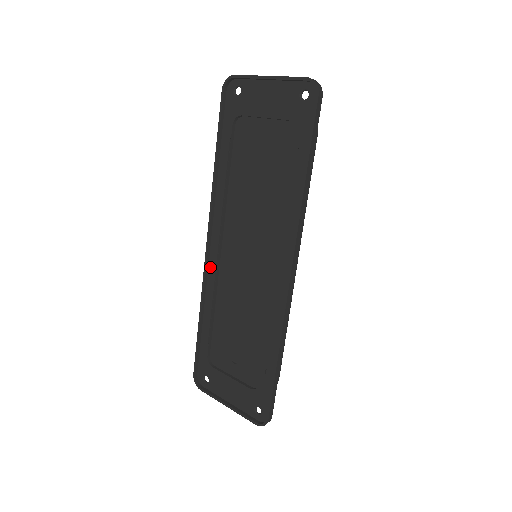
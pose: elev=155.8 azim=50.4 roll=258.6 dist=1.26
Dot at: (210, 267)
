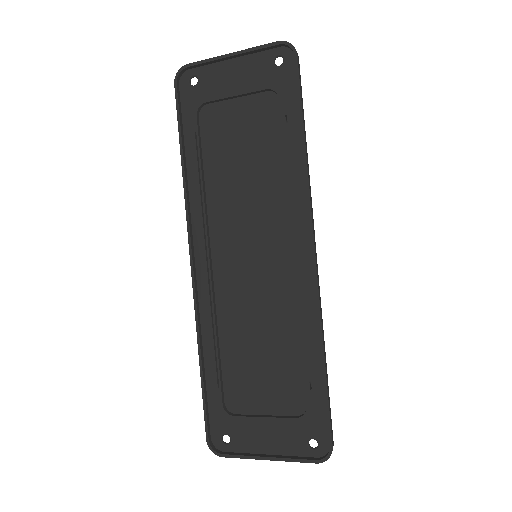
Dot at: (200, 289)
